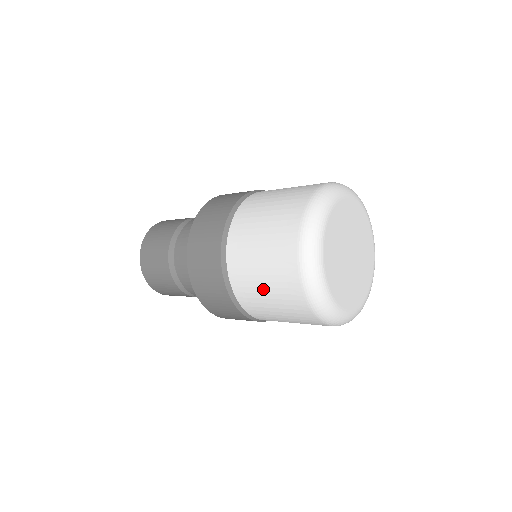
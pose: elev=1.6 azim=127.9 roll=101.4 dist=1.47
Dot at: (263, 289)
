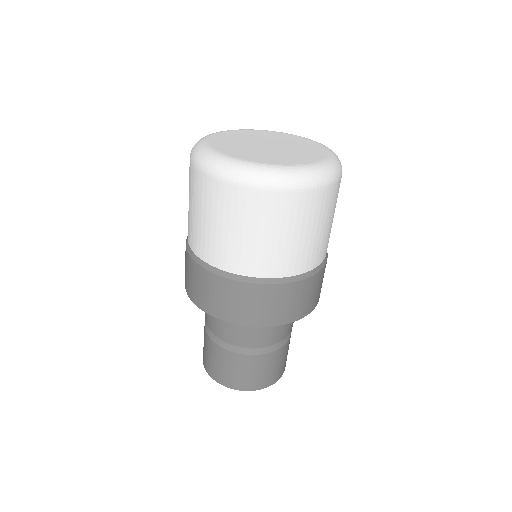
Dot at: (191, 210)
